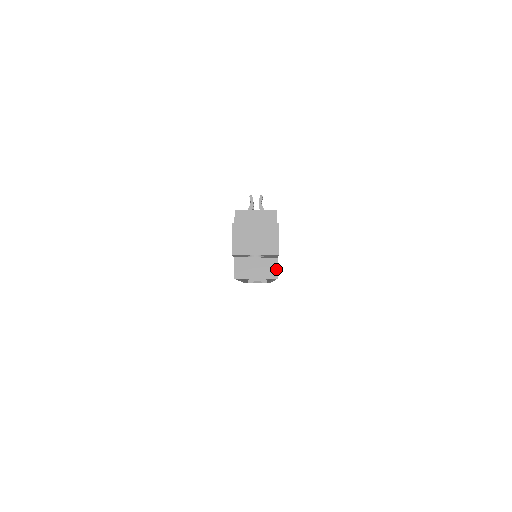
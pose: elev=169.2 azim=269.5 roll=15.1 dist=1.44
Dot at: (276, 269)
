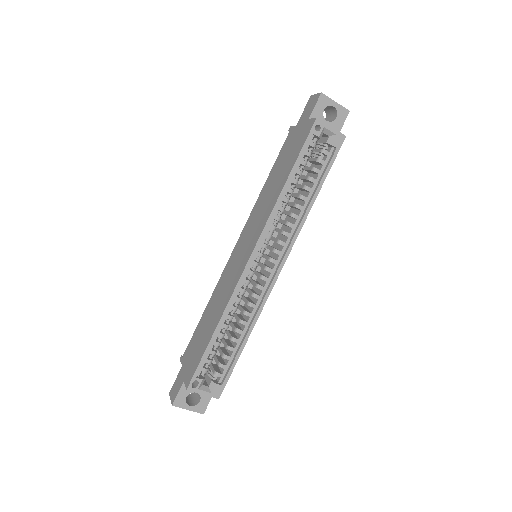
Dot at: occluded
